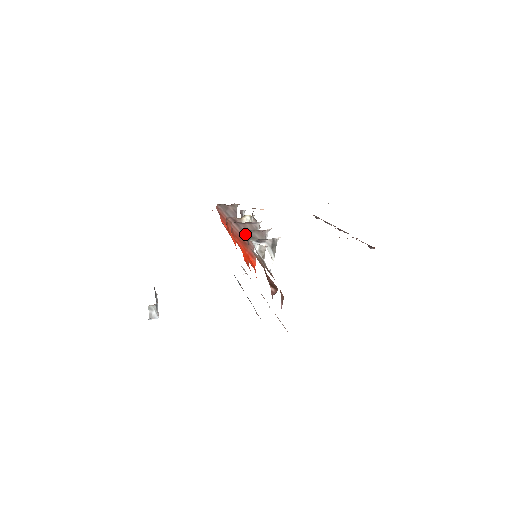
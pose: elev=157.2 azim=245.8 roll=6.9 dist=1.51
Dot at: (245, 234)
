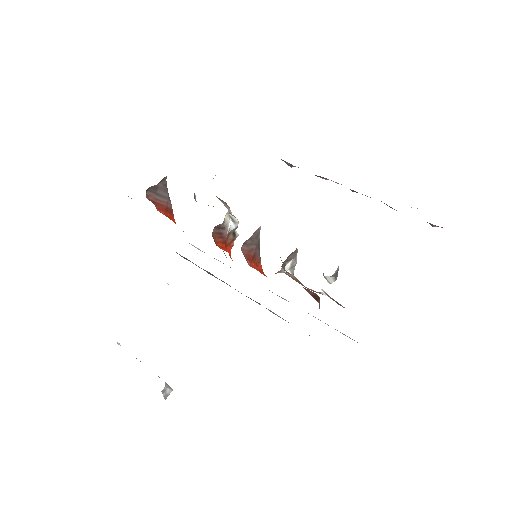
Dot at: (282, 266)
